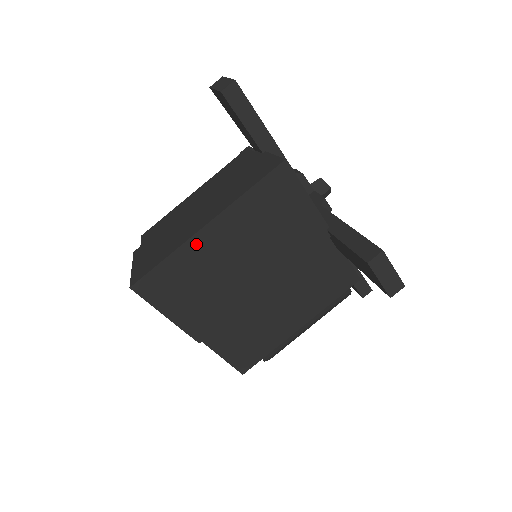
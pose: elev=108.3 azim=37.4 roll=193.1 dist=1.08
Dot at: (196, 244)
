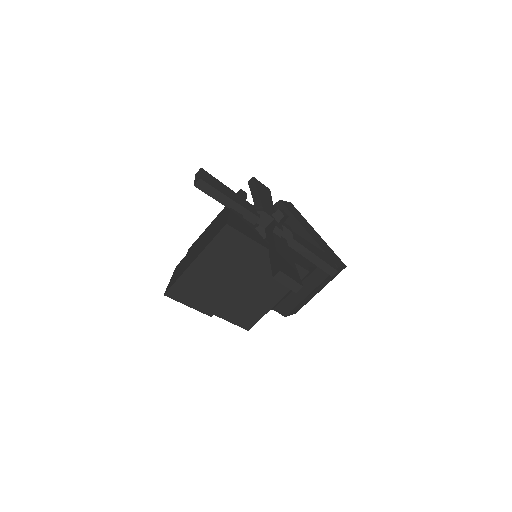
Dot at: (191, 271)
